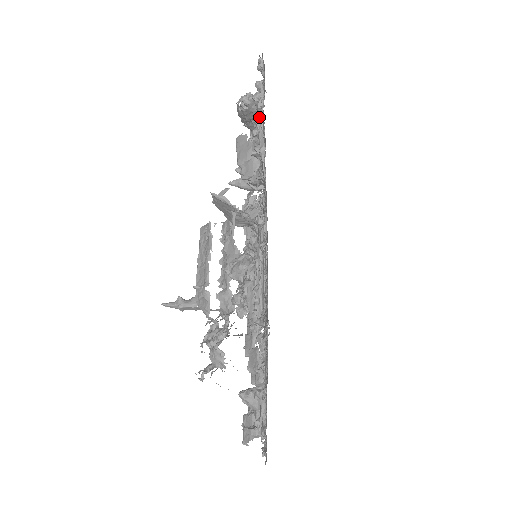
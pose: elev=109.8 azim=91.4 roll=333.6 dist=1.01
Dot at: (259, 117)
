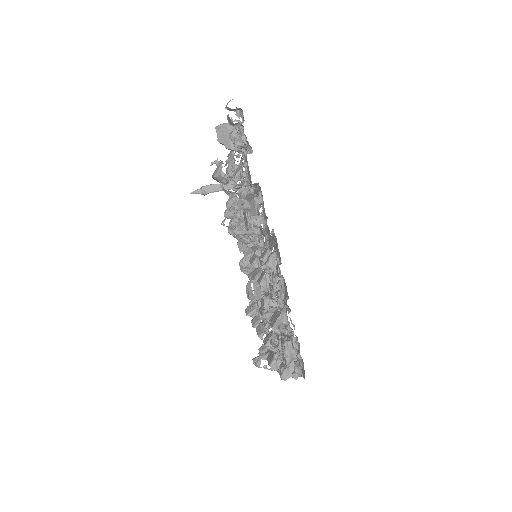
Dot at: occluded
